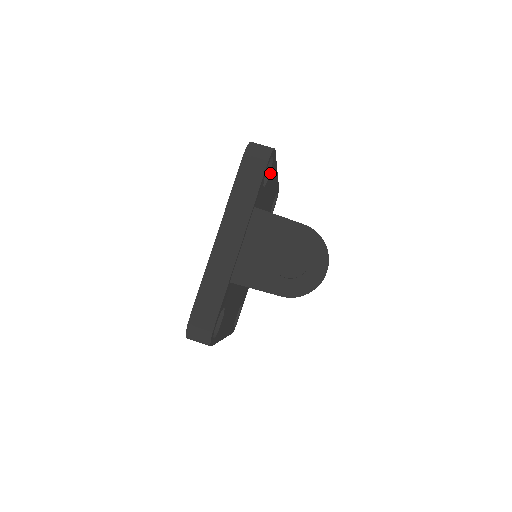
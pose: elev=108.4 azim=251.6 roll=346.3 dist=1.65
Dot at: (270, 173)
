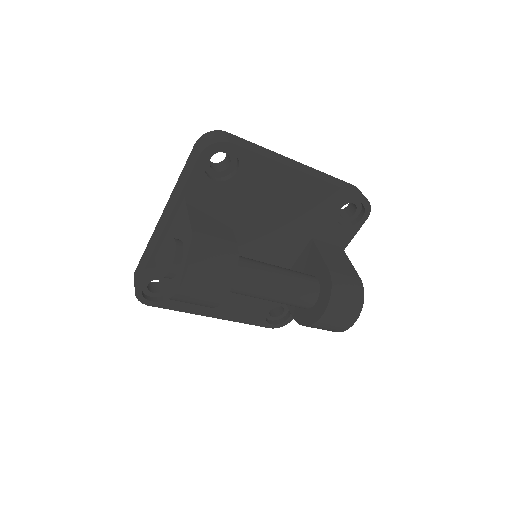
Dot at: (243, 169)
